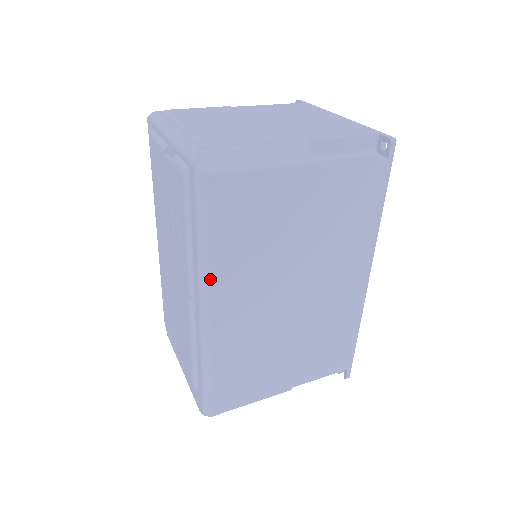
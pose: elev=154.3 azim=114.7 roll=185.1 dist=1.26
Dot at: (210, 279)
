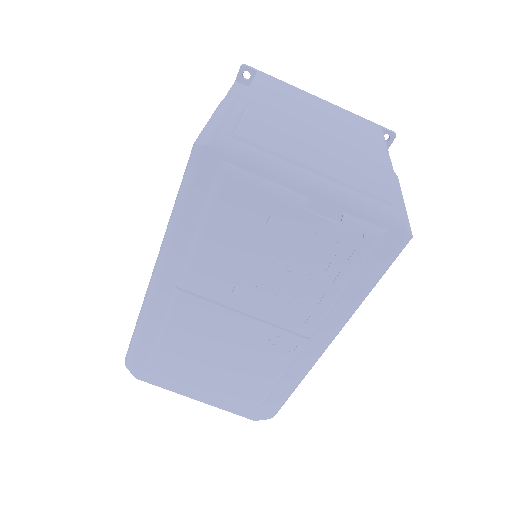
Dot at: (351, 315)
